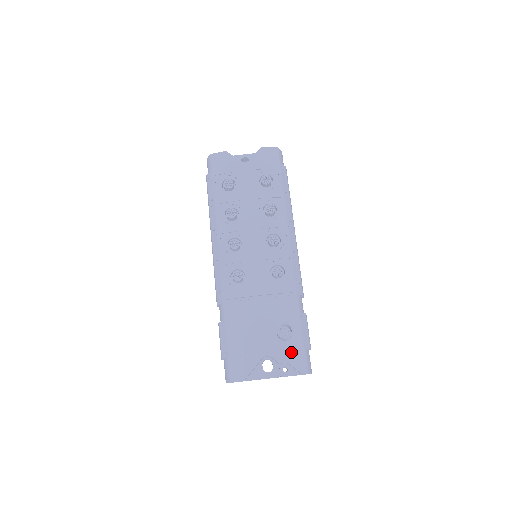
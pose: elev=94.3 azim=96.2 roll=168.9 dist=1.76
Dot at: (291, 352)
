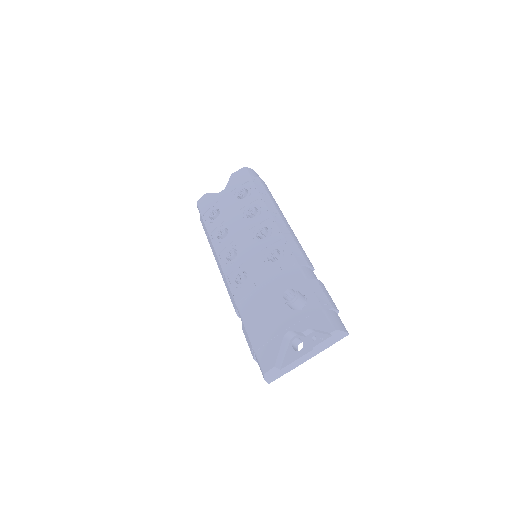
Dot at: (310, 317)
